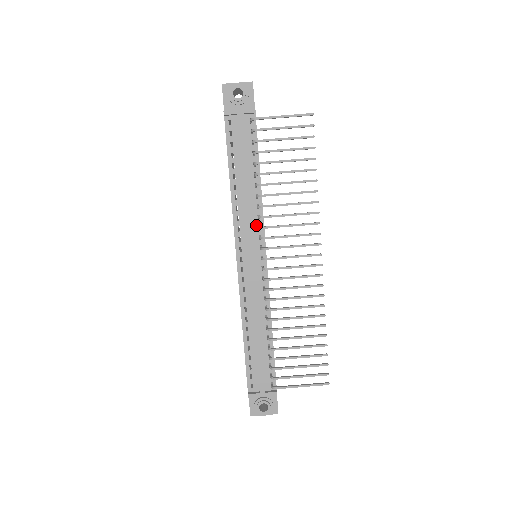
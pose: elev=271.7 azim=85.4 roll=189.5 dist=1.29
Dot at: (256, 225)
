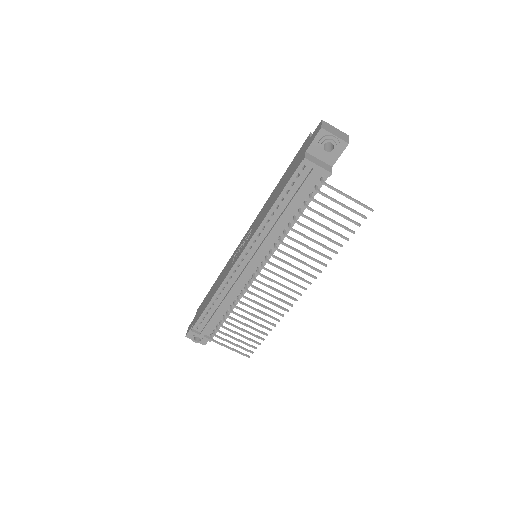
Dot at: (270, 247)
